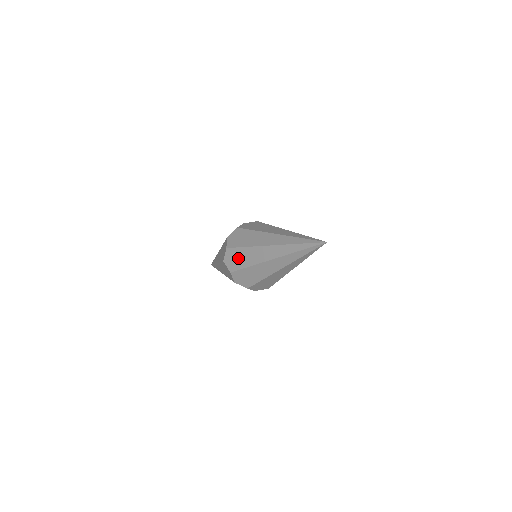
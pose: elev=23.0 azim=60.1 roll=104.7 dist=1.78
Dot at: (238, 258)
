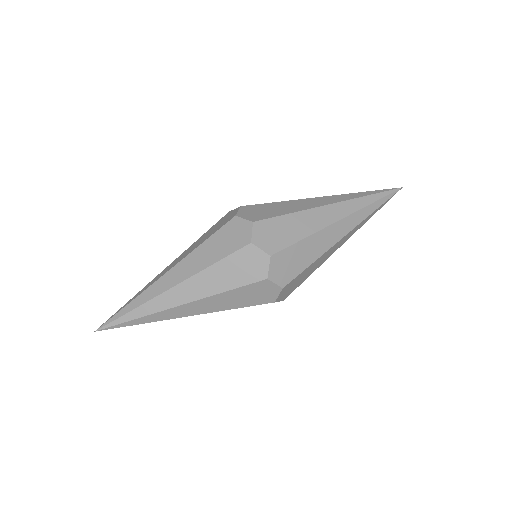
Dot at: (267, 210)
